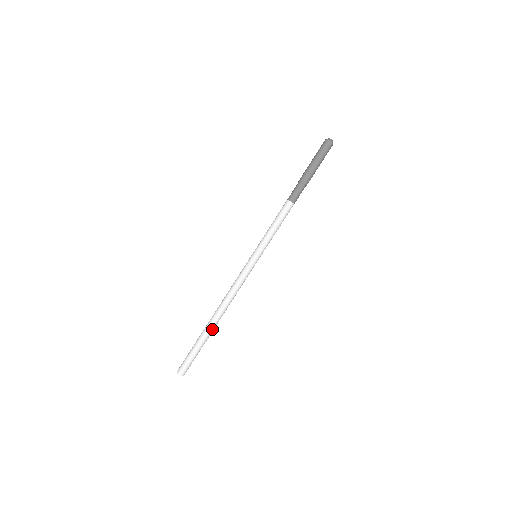
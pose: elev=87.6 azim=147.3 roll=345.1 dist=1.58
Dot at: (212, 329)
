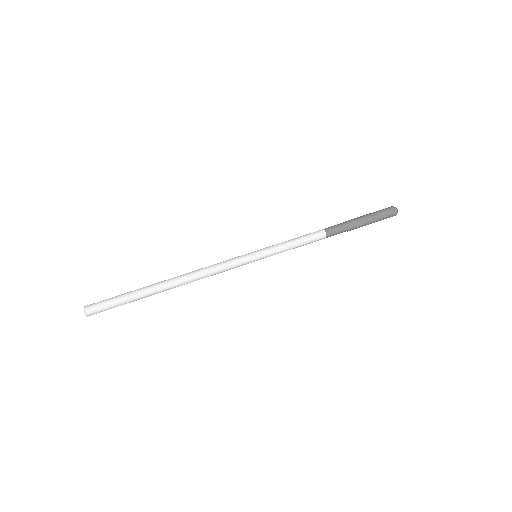
Dot at: (158, 292)
